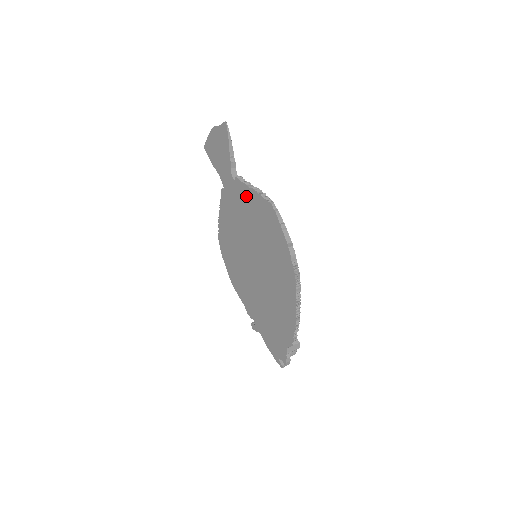
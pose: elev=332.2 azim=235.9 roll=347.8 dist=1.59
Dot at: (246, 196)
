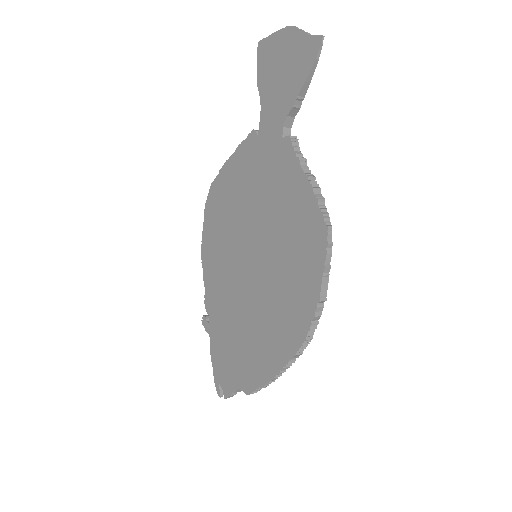
Dot at: (290, 177)
